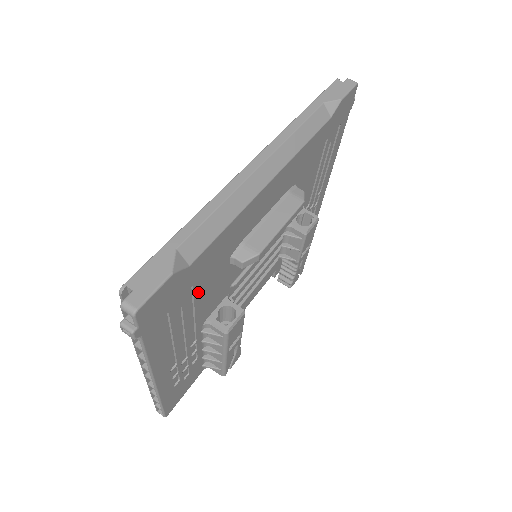
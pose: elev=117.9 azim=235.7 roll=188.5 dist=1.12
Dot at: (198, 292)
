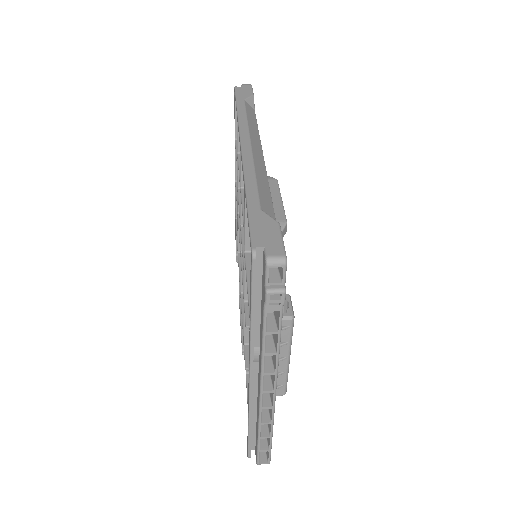
Dot at: occluded
